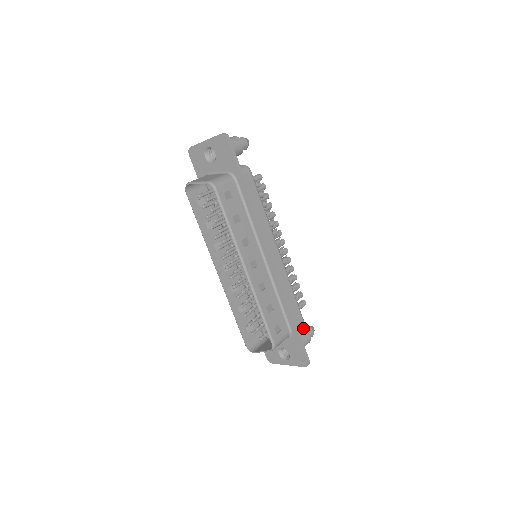
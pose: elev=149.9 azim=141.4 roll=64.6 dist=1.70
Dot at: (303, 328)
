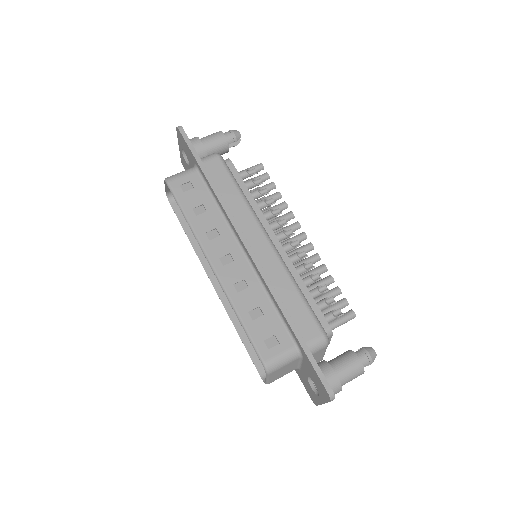
Dot at: occluded
